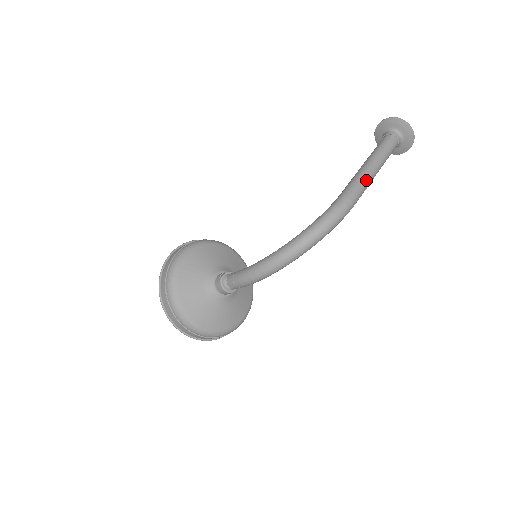
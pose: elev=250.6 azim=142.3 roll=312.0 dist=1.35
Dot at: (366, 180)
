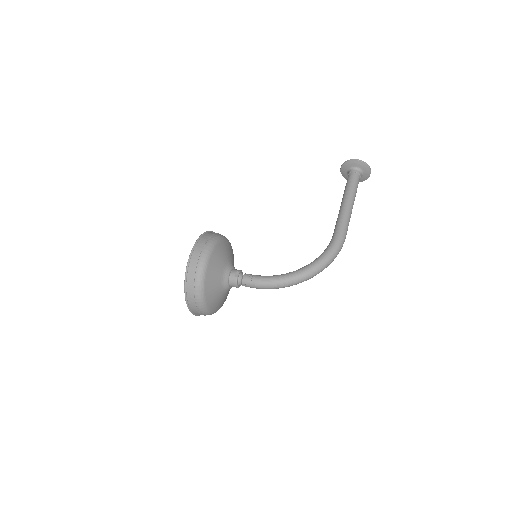
Dot at: occluded
